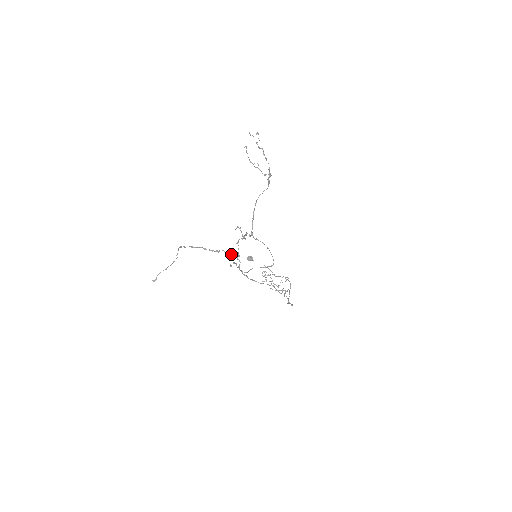
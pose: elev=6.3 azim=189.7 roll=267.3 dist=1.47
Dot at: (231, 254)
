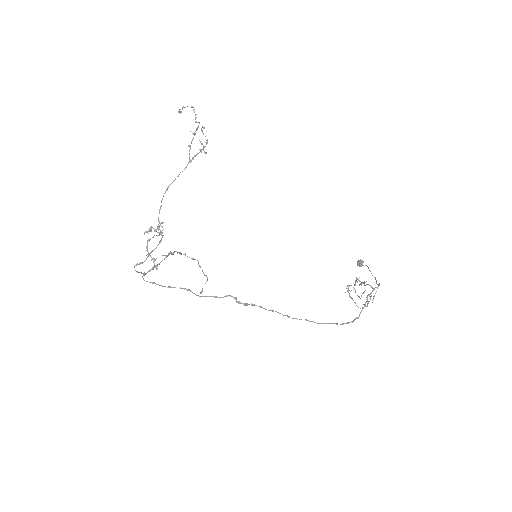
Dot at: (168, 255)
